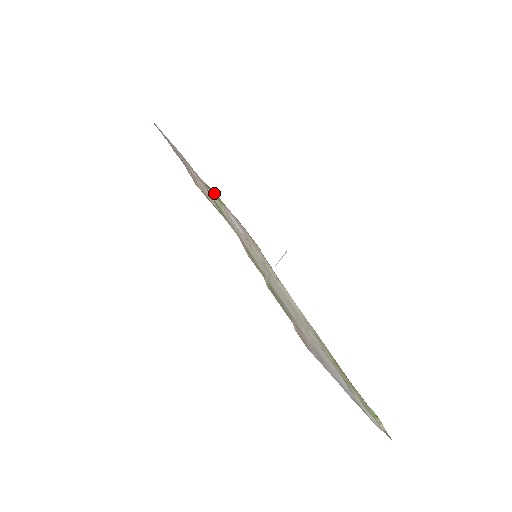
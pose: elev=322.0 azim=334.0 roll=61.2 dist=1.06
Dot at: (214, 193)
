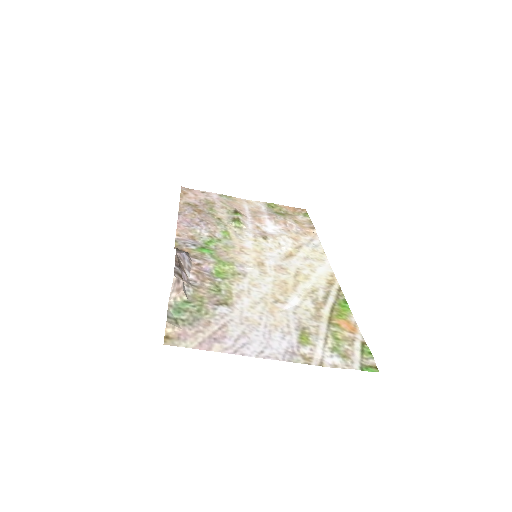
Dot at: (237, 215)
